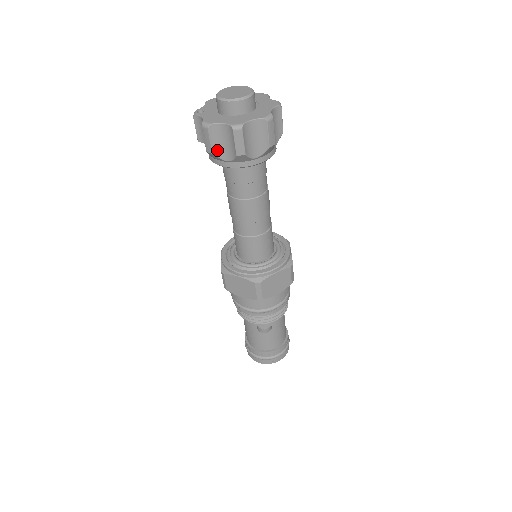
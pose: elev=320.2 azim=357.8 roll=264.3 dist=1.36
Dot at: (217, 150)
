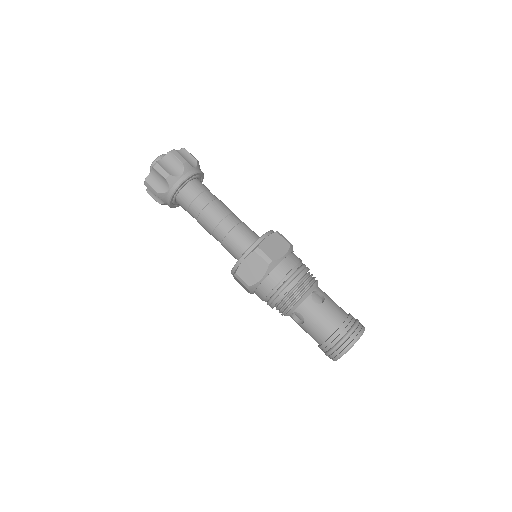
Dot at: (159, 200)
